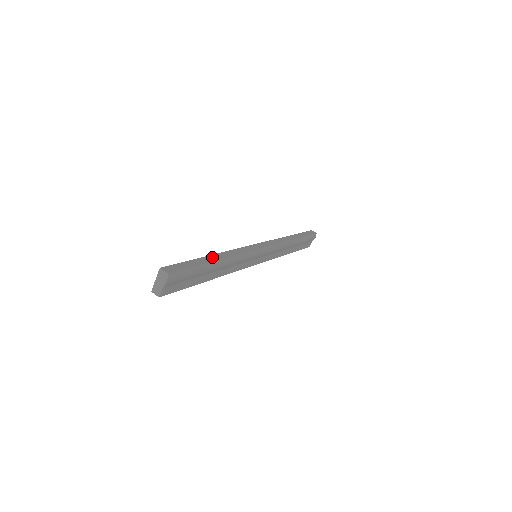
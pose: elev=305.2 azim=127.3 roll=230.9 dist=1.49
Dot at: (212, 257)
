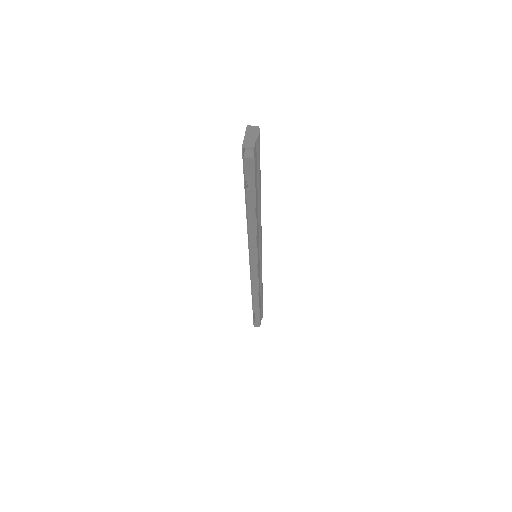
Dot at: occluded
